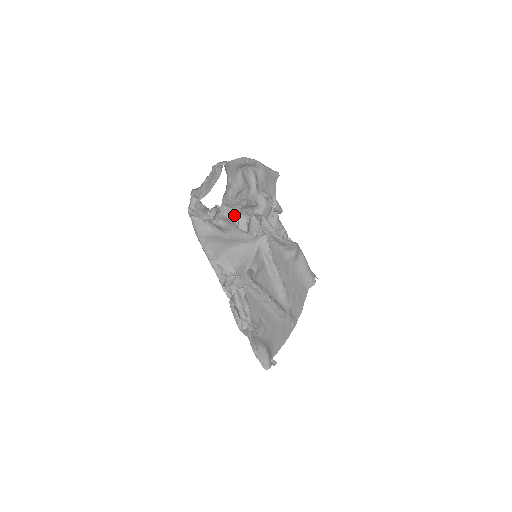
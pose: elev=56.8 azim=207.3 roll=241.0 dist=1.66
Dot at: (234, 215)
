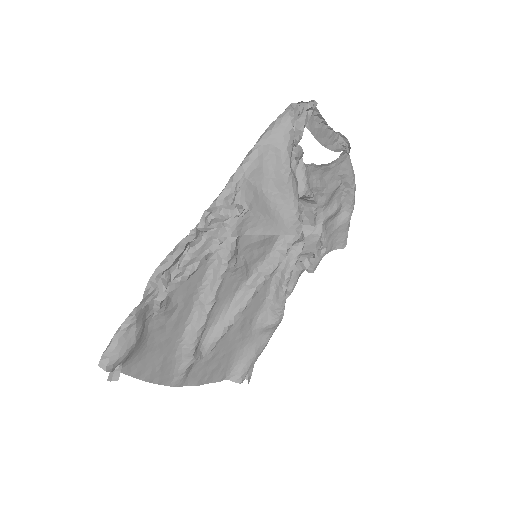
Dot at: (301, 188)
